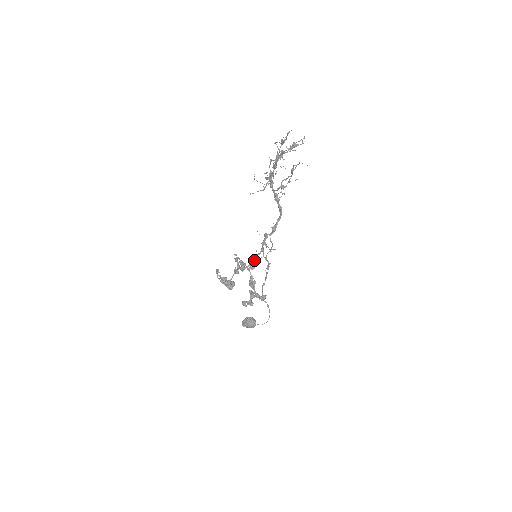
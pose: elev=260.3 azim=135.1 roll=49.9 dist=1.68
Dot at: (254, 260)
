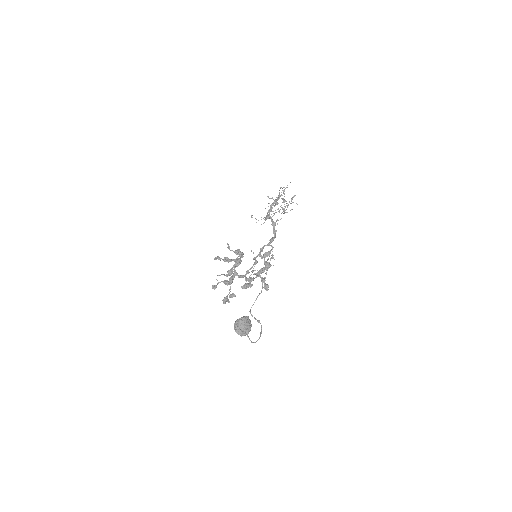
Dot at: (244, 275)
